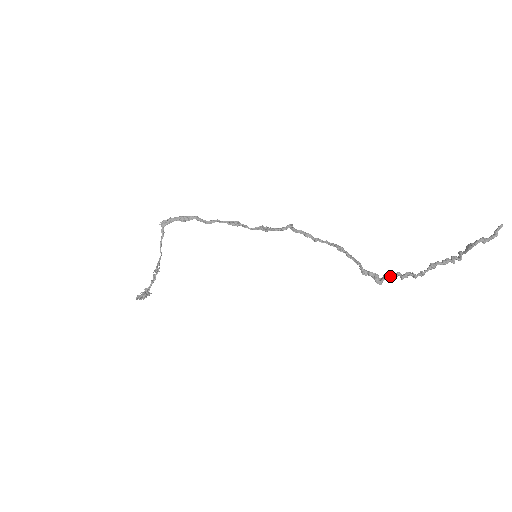
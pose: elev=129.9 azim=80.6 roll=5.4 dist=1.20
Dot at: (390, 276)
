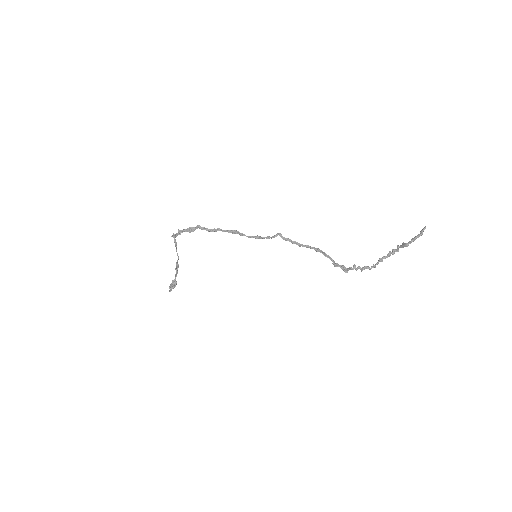
Dot at: occluded
